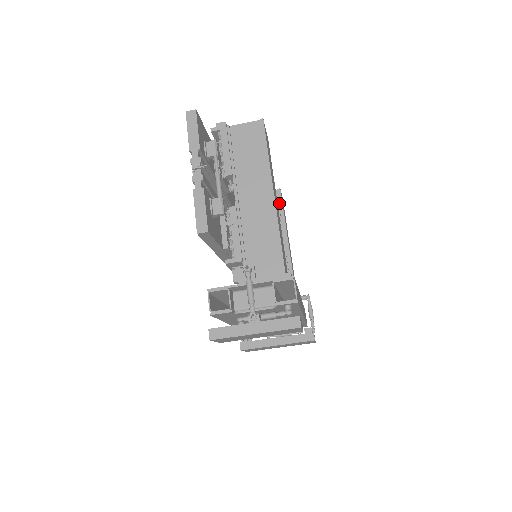
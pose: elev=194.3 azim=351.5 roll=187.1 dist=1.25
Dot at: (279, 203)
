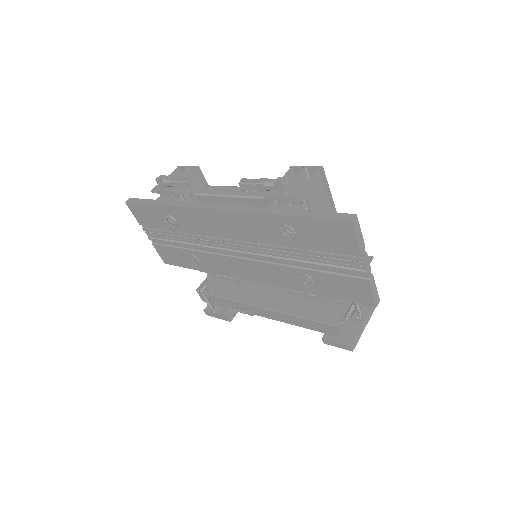
Dot at: (202, 181)
